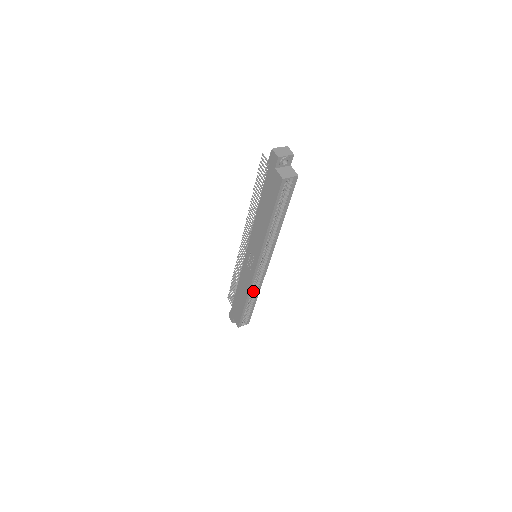
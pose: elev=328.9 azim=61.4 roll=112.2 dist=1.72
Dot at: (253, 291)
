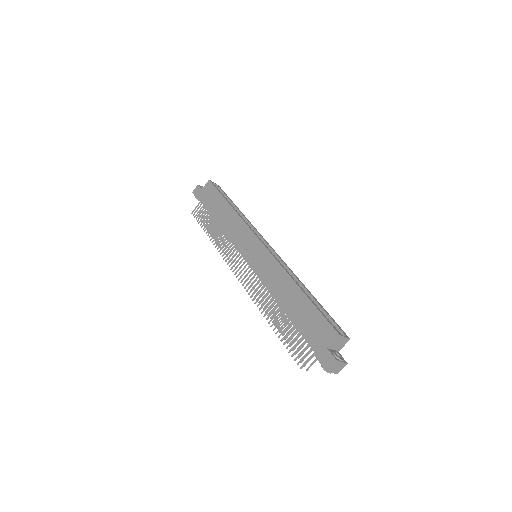
Dot at: occluded
